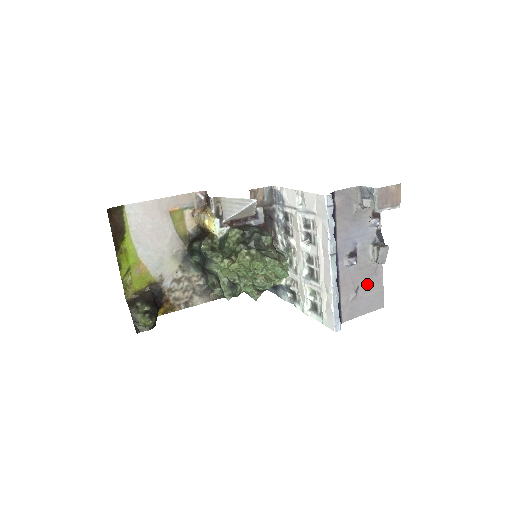
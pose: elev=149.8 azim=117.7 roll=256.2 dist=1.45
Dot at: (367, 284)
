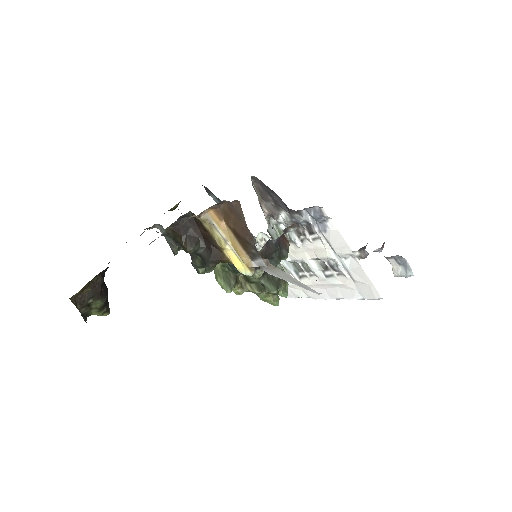
Dot at: occluded
